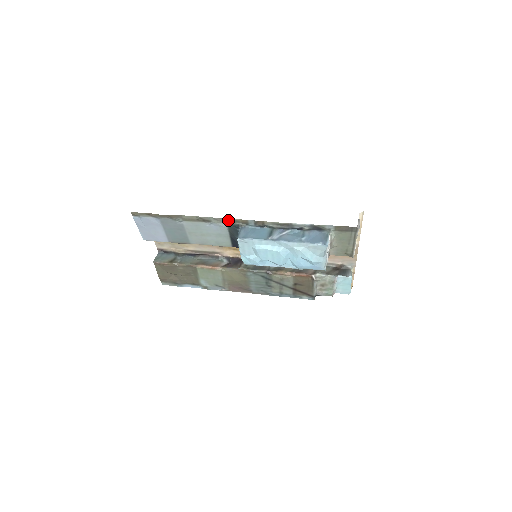
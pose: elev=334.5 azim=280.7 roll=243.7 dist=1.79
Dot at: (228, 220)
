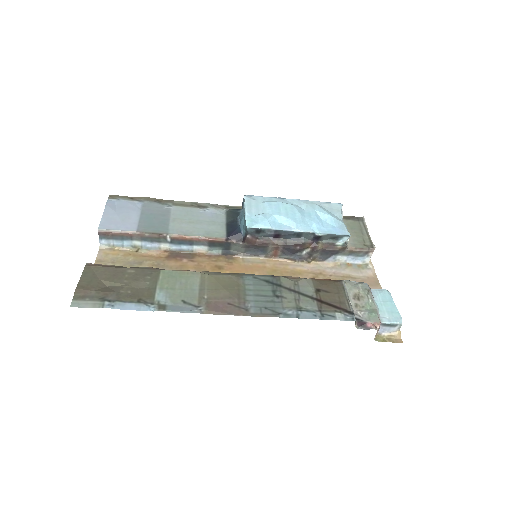
Dot at: (228, 207)
